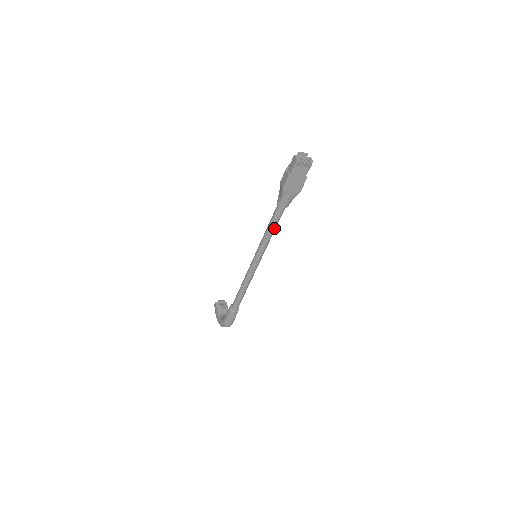
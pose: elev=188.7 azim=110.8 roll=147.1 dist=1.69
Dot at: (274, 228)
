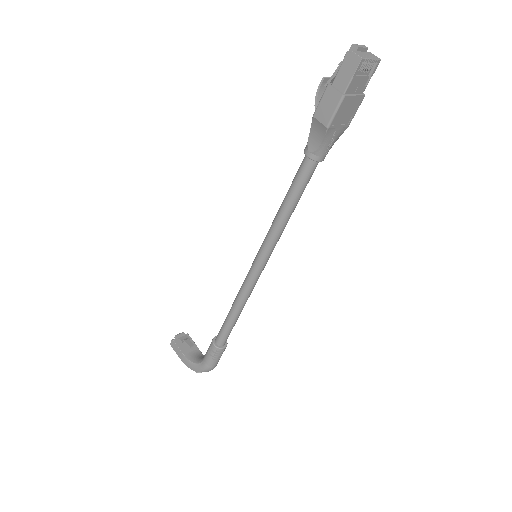
Dot at: (297, 202)
